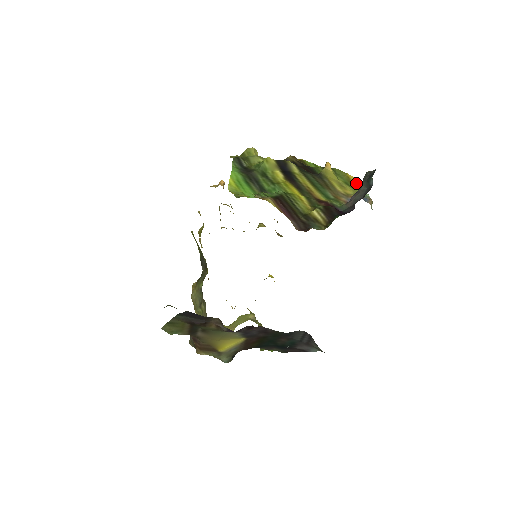
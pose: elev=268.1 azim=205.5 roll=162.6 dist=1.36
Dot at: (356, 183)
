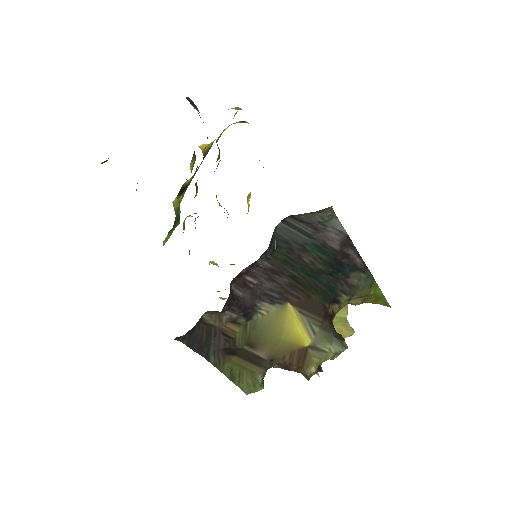
Dot at: occluded
